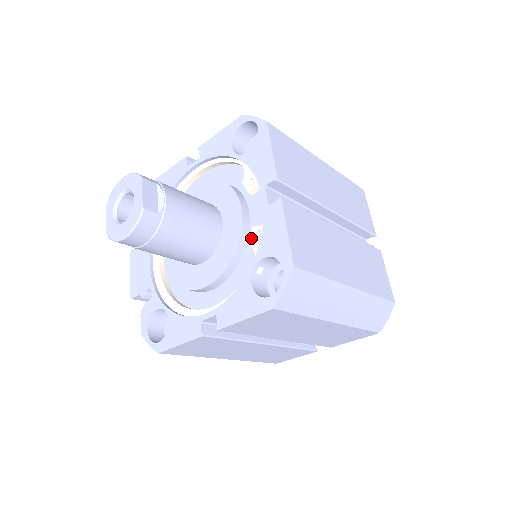
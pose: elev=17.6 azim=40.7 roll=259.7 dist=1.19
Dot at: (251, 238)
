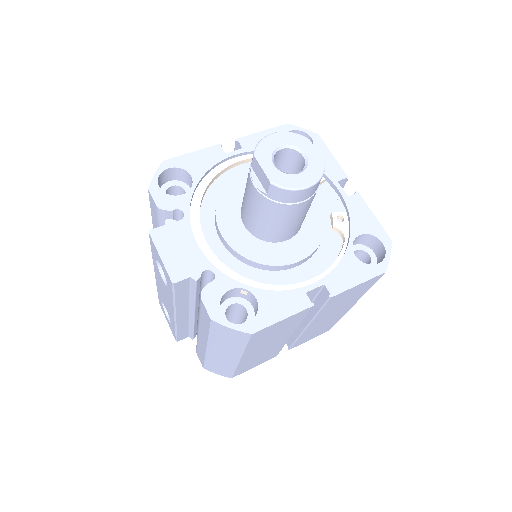
Dot at: (334, 221)
